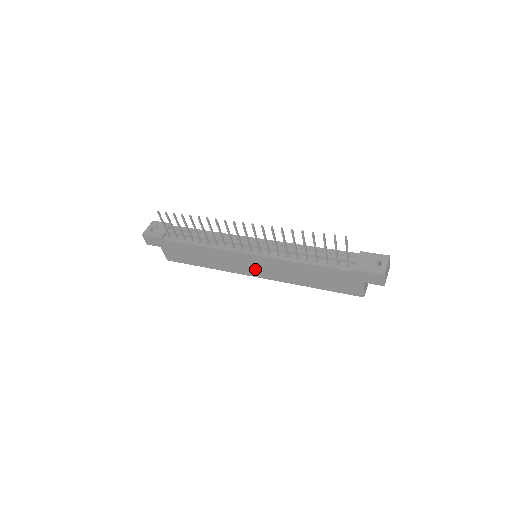
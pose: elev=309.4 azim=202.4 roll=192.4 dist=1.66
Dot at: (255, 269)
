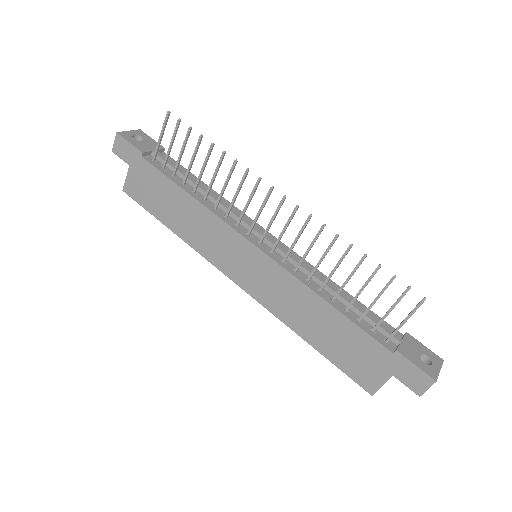
Dot at: (245, 271)
